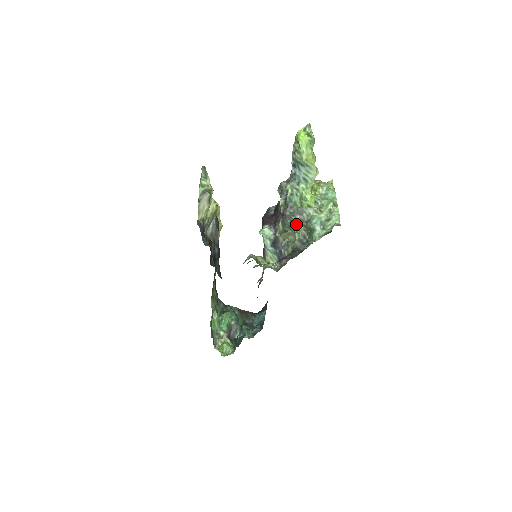
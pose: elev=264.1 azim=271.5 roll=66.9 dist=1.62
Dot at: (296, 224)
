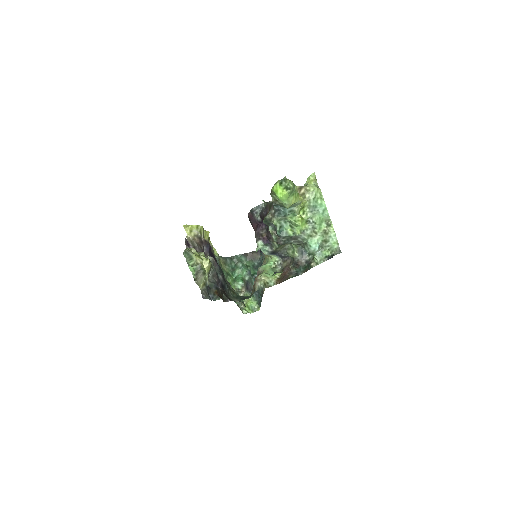
Dot at: (292, 243)
